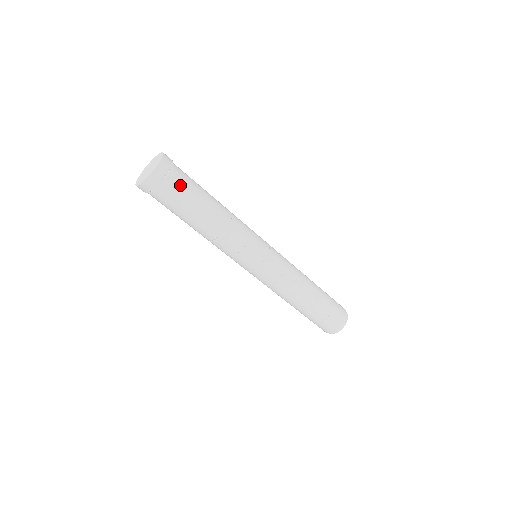
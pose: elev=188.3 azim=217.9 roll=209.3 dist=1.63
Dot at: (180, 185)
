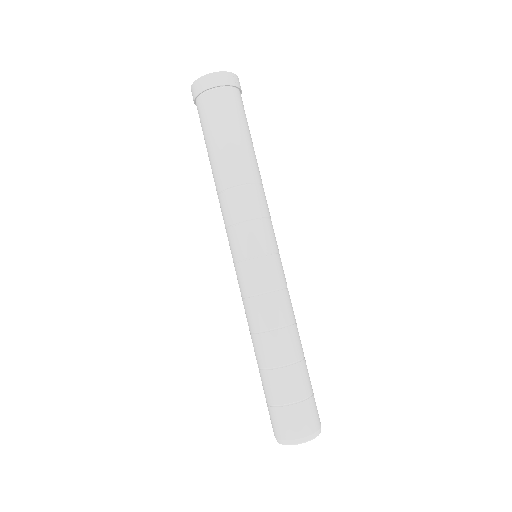
Dot at: (239, 107)
